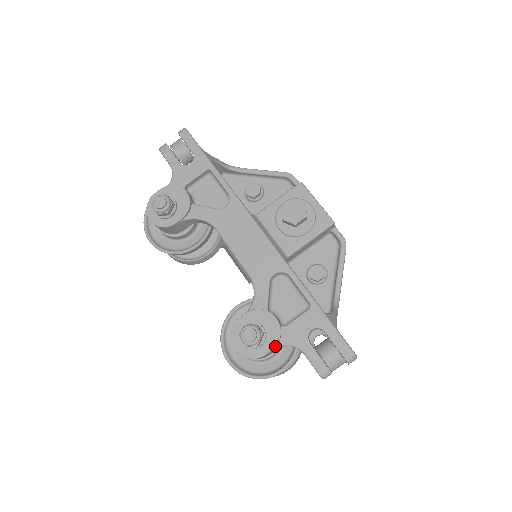
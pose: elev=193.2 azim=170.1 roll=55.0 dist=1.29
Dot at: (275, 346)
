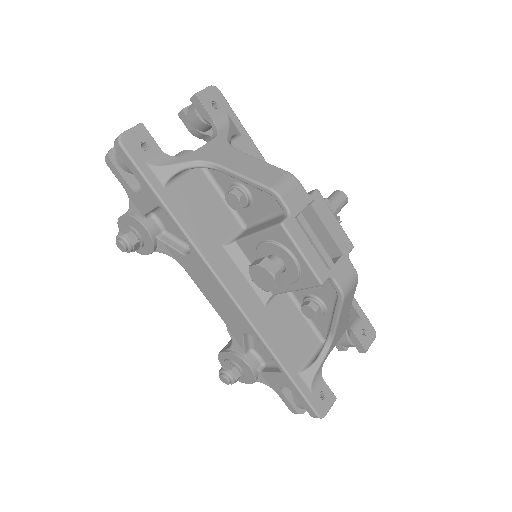
Dot at: (252, 383)
